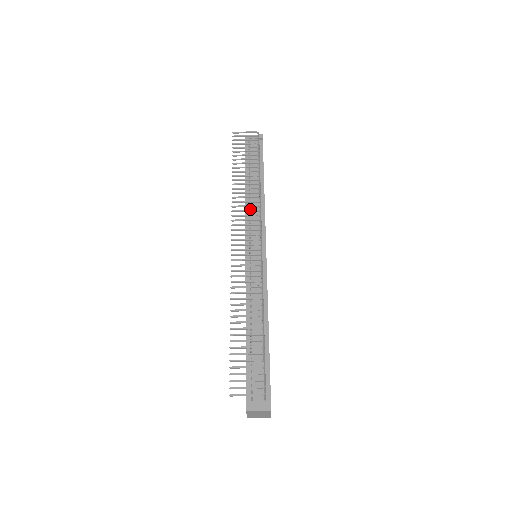
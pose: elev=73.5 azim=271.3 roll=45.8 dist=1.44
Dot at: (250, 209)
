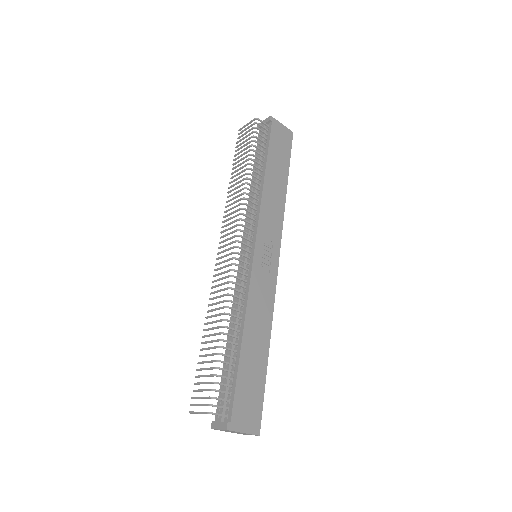
Dot at: occluded
